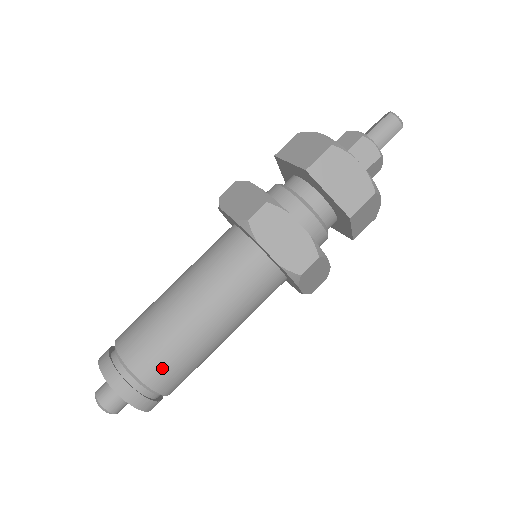
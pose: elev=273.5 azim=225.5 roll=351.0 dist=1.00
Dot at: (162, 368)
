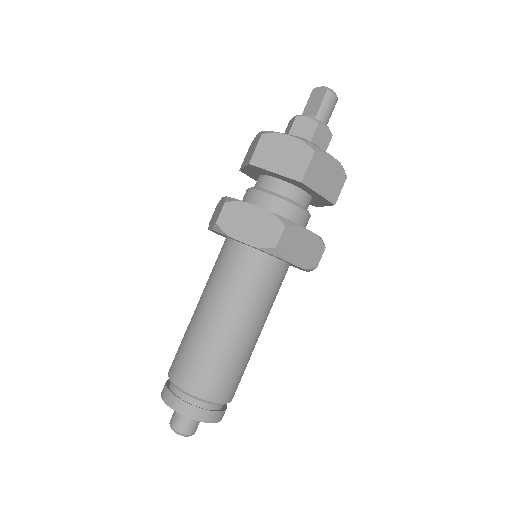
Dot at: (233, 385)
